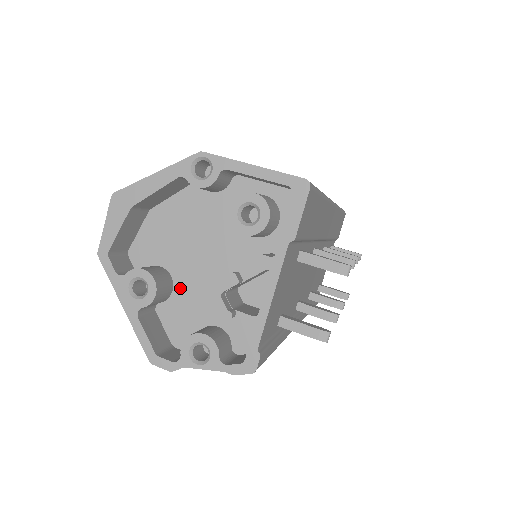
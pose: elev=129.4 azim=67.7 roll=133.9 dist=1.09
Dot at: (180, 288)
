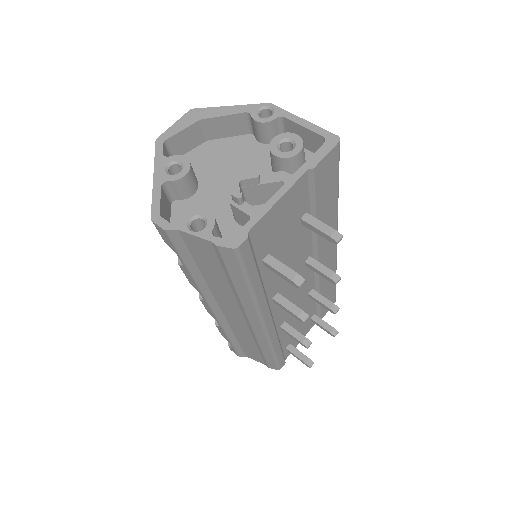
Dot at: (201, 194)
